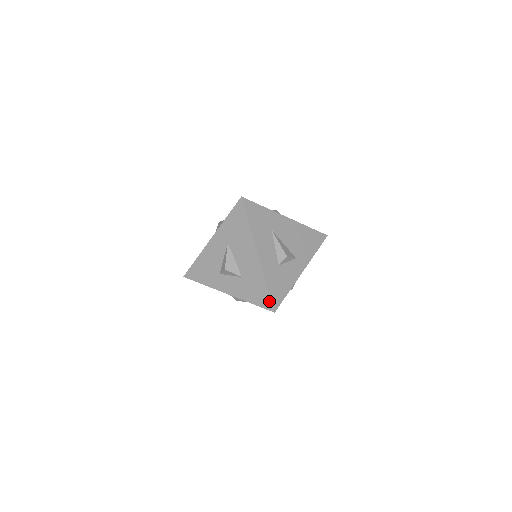
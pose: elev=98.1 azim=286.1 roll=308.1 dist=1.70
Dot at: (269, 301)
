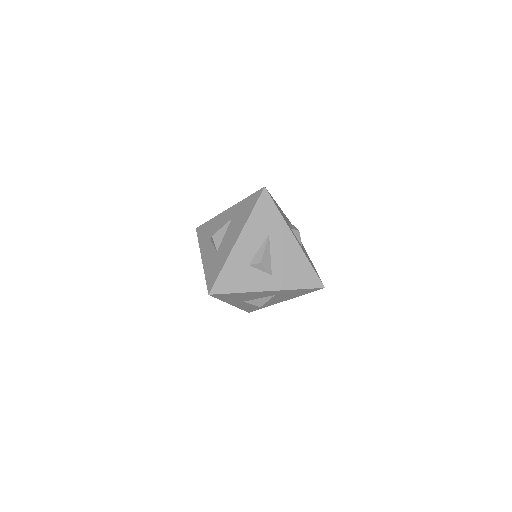
Dot at: (213, 282)
